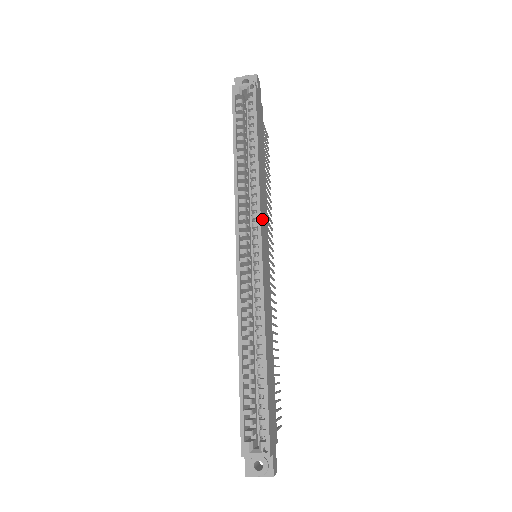
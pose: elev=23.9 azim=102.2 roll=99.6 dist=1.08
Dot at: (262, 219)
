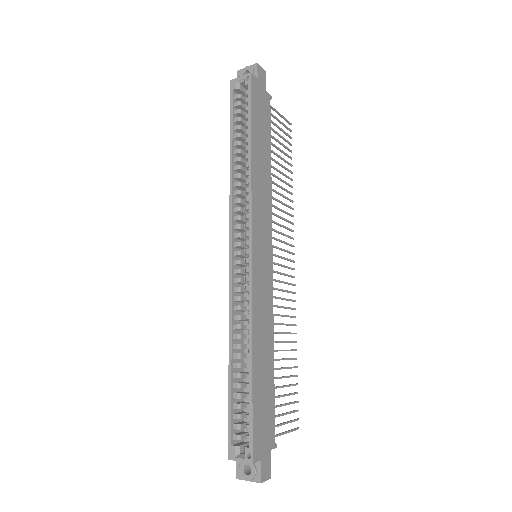
Dot at: (256, 218)
